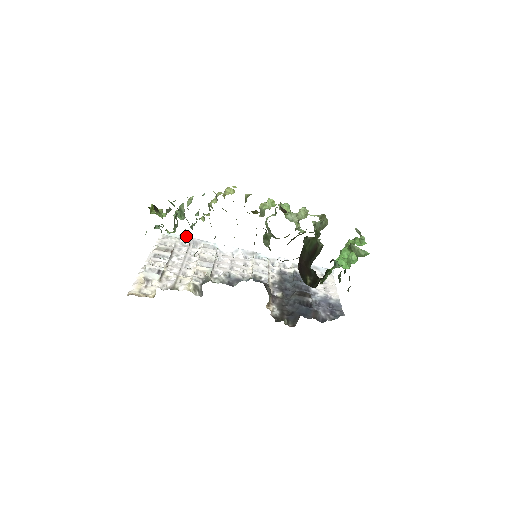
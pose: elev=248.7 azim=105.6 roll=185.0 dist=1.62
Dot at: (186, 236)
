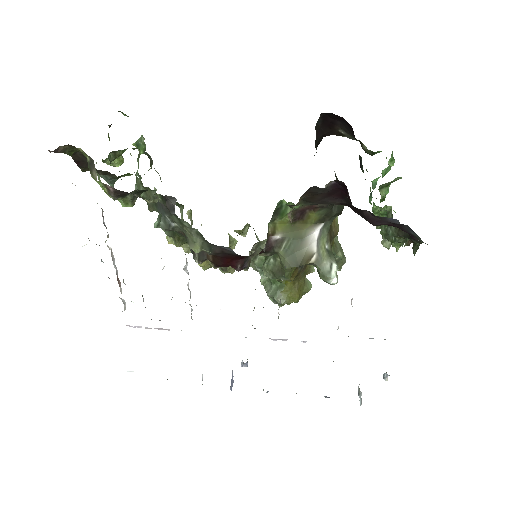
Dot at: occluded
